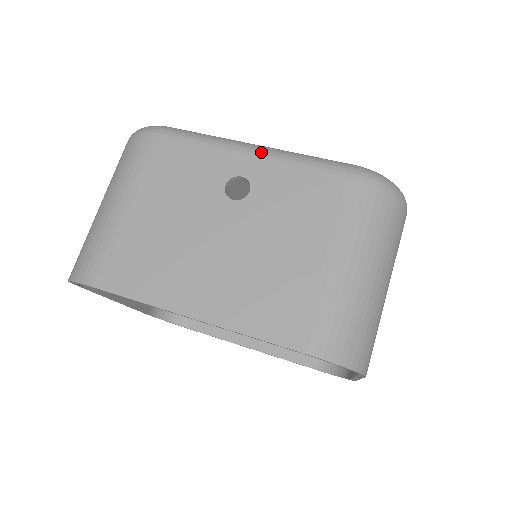
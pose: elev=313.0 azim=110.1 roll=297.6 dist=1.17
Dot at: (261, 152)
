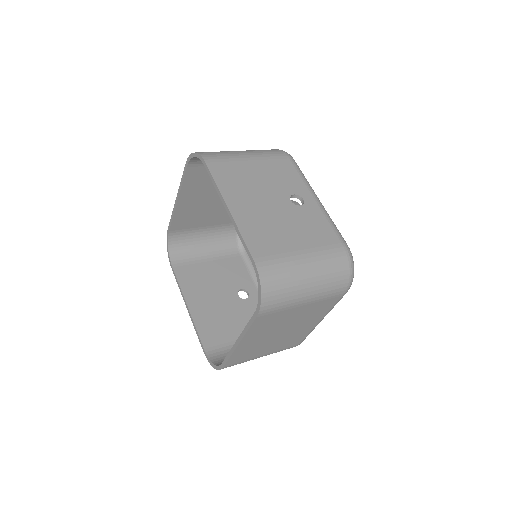
Dot at: (320, 203)
